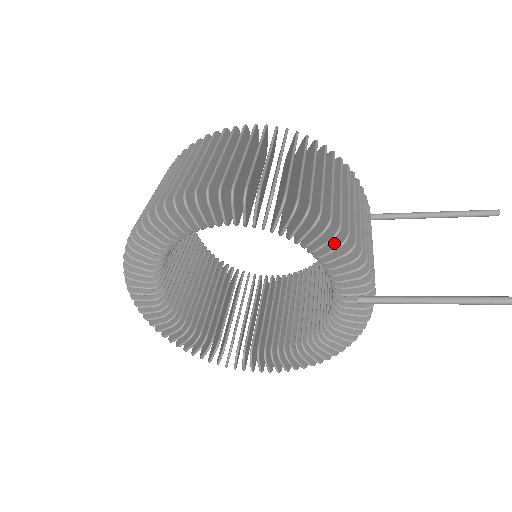
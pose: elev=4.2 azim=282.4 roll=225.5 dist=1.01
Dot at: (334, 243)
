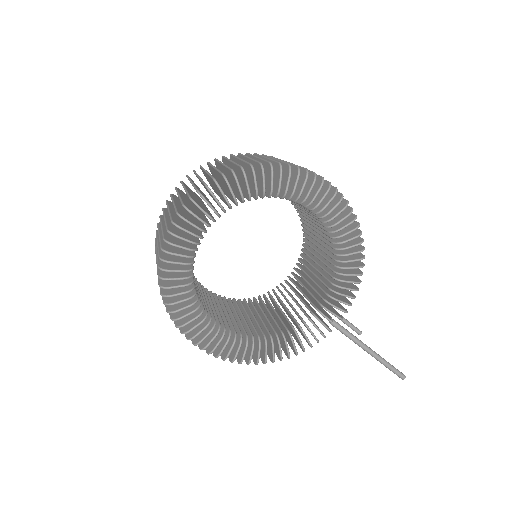
Dot at: (354, 272)
